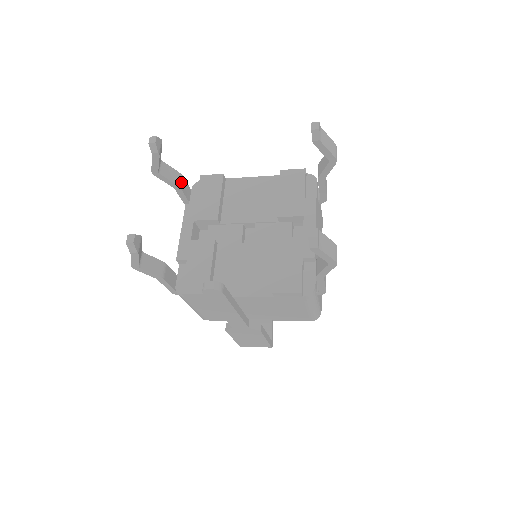
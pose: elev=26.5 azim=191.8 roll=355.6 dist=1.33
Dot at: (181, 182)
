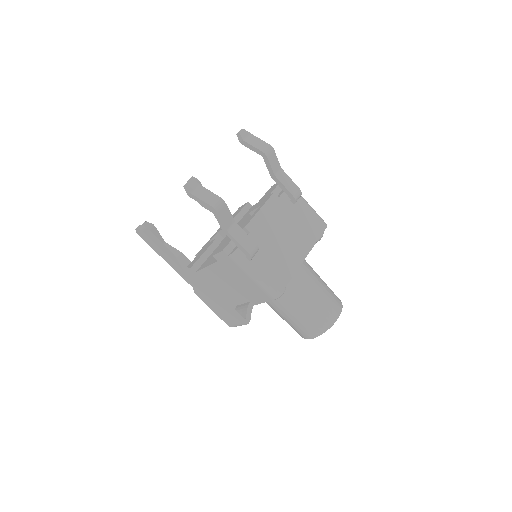
Dot at: occluded
